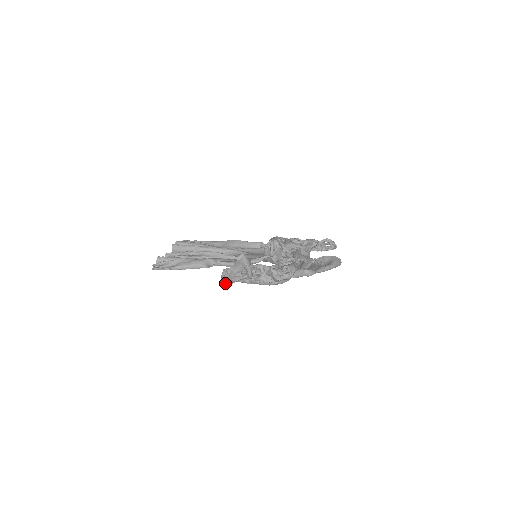
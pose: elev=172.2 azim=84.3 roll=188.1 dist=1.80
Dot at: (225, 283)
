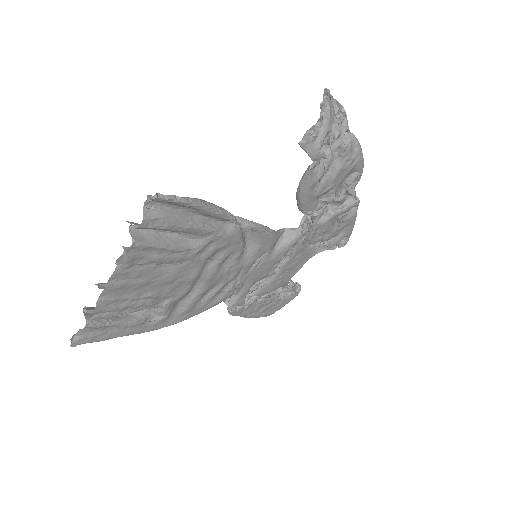
Dot at: (322, 142)
